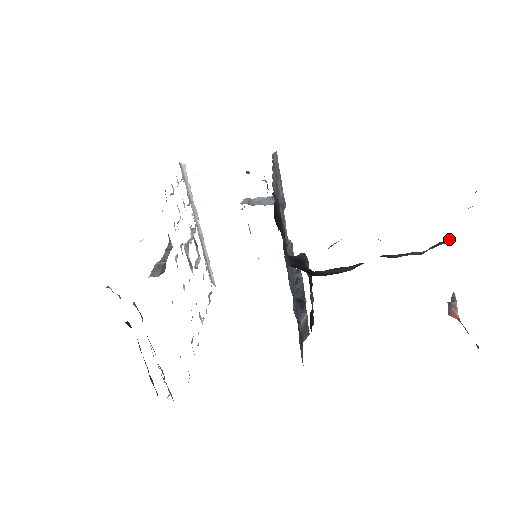
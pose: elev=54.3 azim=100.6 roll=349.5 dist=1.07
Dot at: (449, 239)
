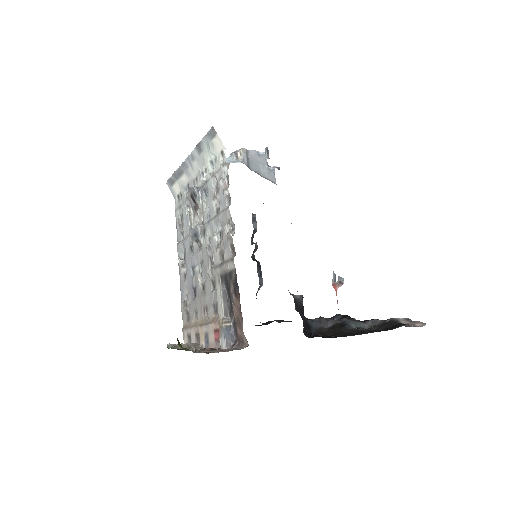
Dot at: (380, 320)
